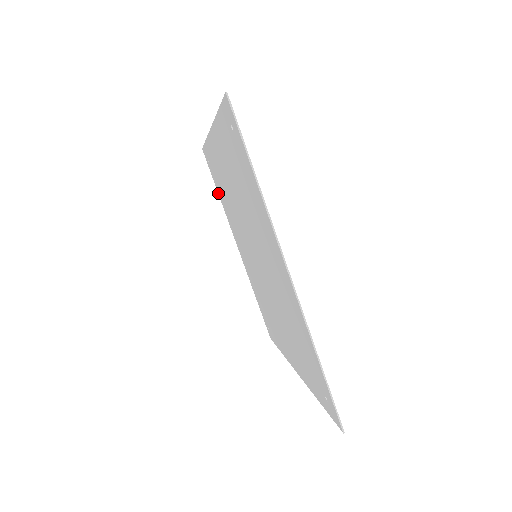
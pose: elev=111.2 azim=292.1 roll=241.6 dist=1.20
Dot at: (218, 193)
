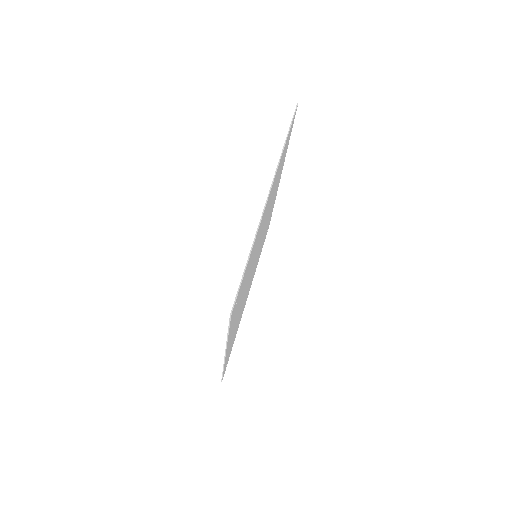
Dot at: occluded
